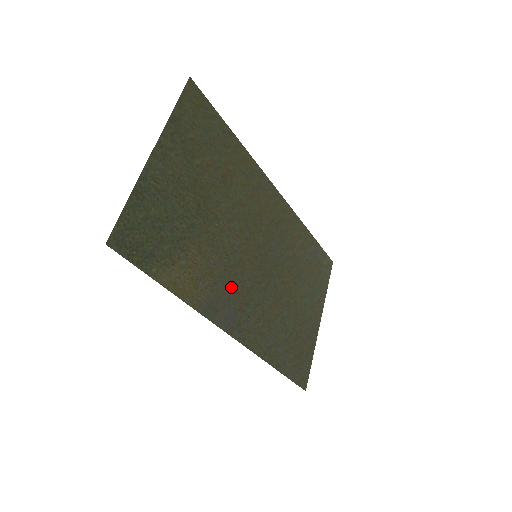
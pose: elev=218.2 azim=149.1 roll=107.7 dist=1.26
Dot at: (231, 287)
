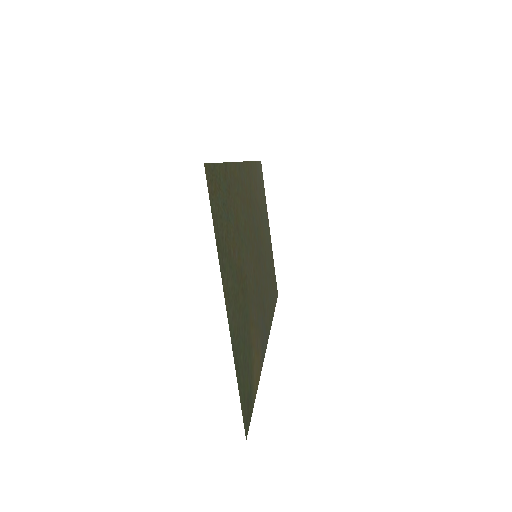
Dot at: (260, 311)
